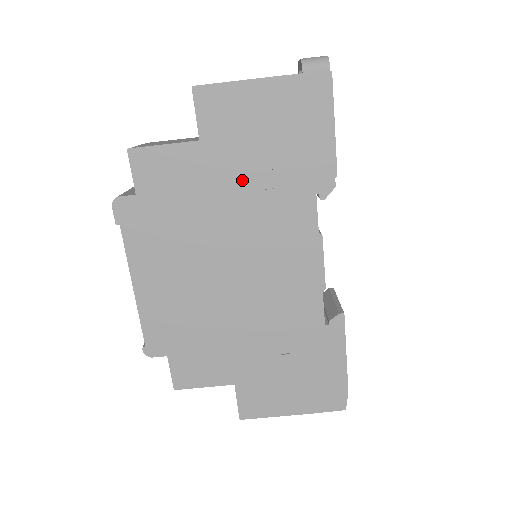
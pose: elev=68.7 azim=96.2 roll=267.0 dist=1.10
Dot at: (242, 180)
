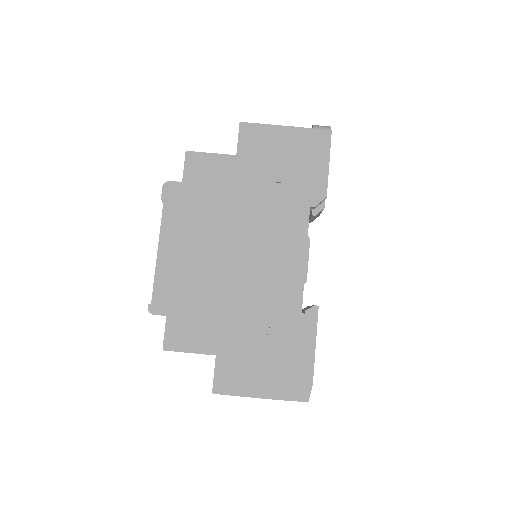
Dot at: (259, 187)
